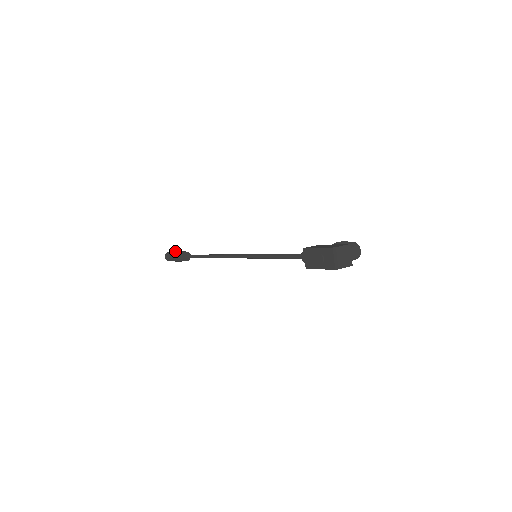
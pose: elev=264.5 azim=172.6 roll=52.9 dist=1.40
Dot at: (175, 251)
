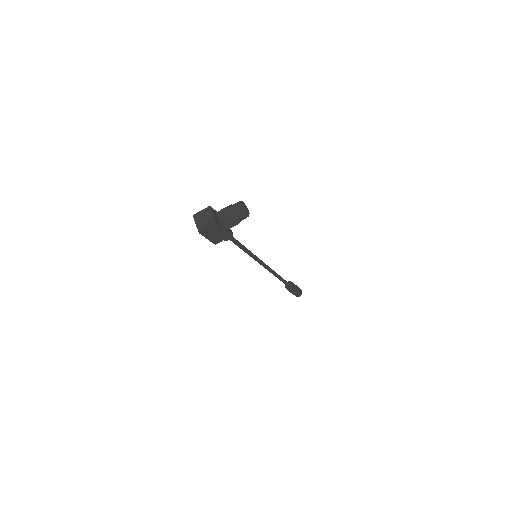
Dot at: occluded
